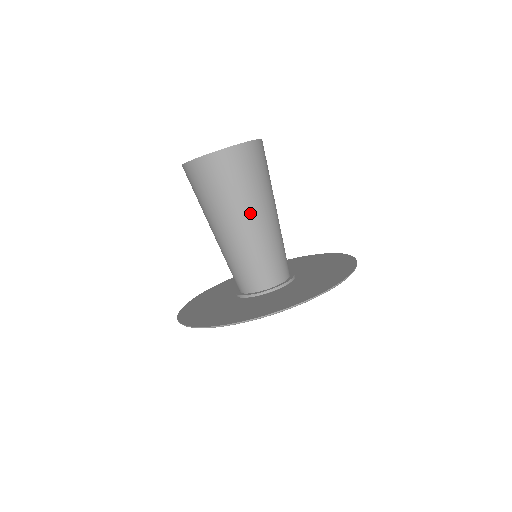
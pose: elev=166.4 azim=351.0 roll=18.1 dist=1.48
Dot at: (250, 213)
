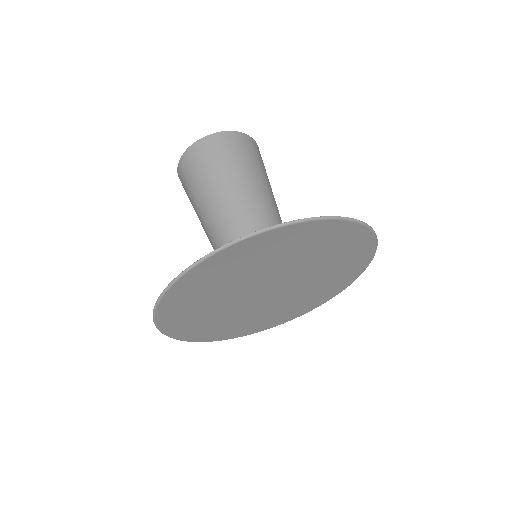
Dot at: (212, 204)
